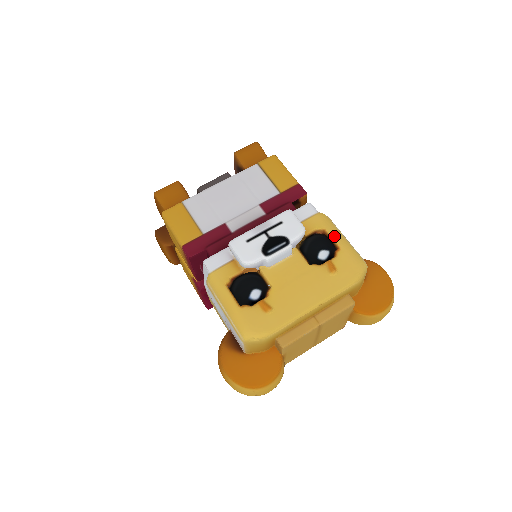
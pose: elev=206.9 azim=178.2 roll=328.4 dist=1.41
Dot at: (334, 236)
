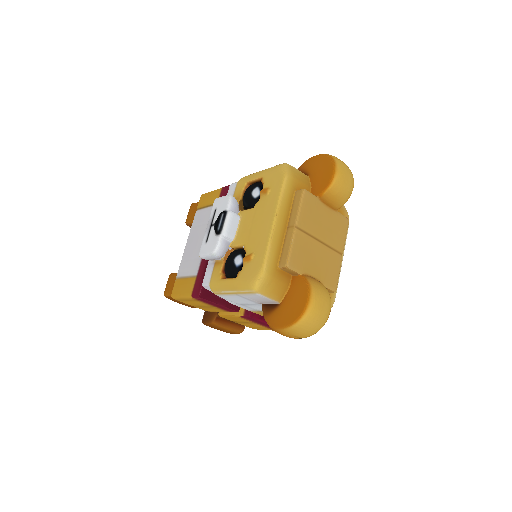
Dot at: (254, 178)
